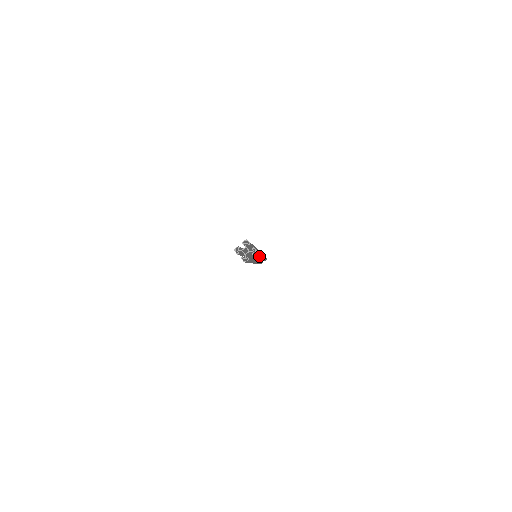
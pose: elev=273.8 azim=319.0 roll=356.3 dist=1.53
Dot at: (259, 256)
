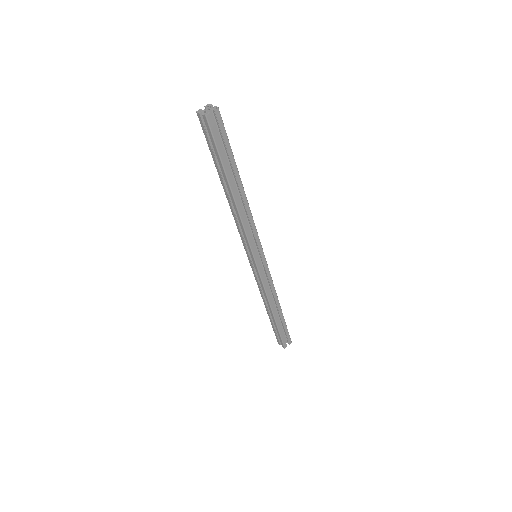
Dot at: (243, 195)
